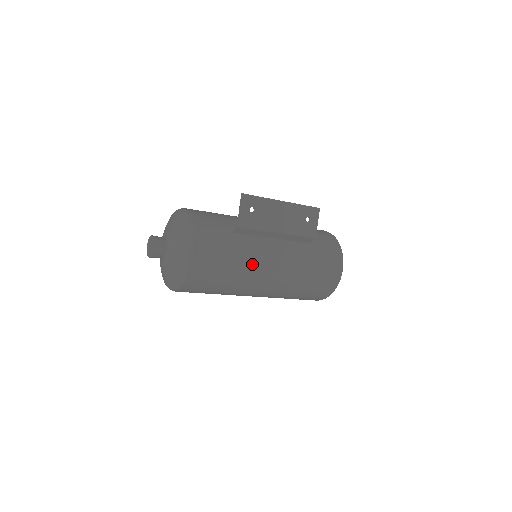
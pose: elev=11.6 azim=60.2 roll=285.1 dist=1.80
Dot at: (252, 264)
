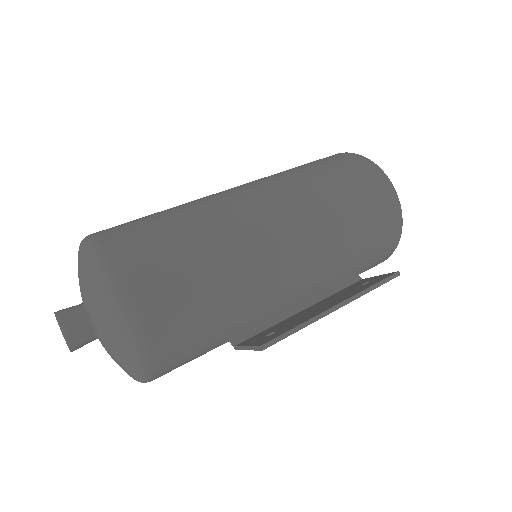
Dot at: occluded
